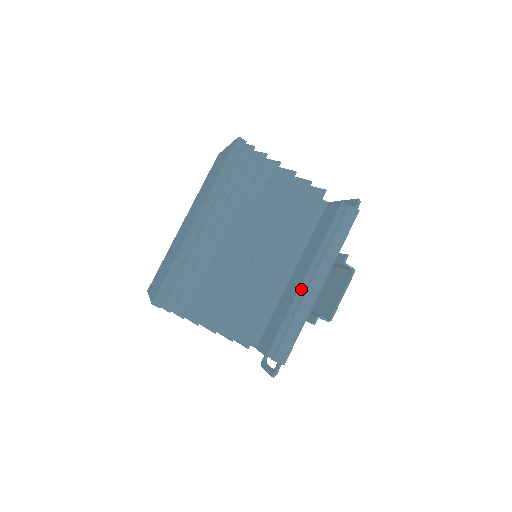
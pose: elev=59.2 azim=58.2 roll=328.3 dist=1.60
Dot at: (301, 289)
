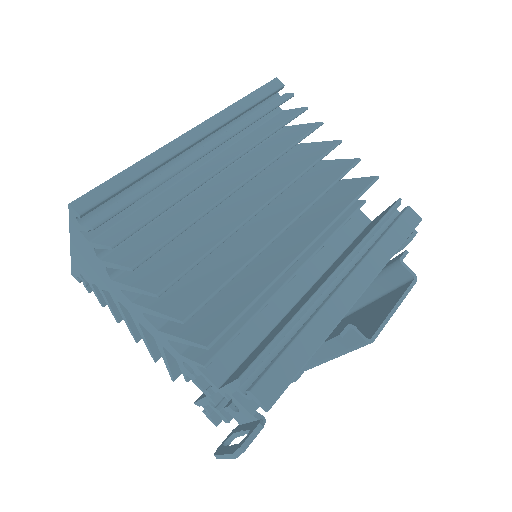
Dot at: (322, 297)
